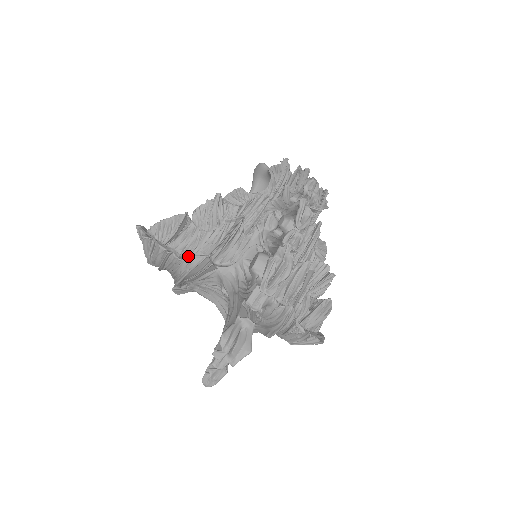
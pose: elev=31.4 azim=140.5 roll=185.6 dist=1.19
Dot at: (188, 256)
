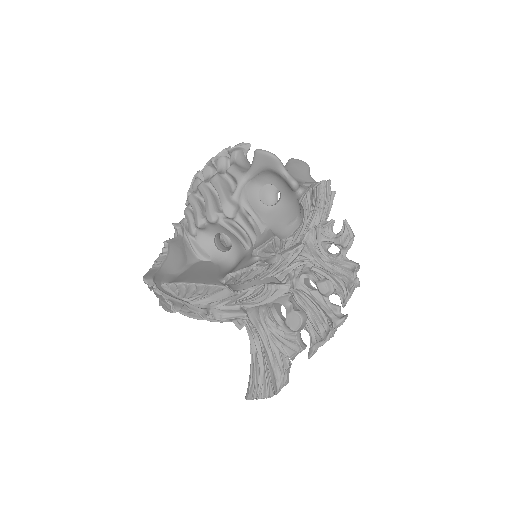
Dot at: (217, 307)
